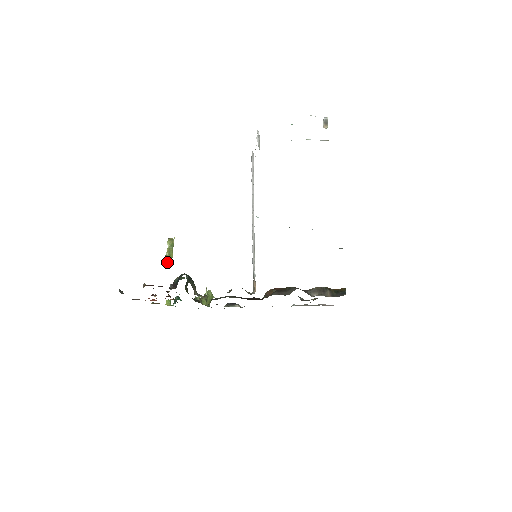
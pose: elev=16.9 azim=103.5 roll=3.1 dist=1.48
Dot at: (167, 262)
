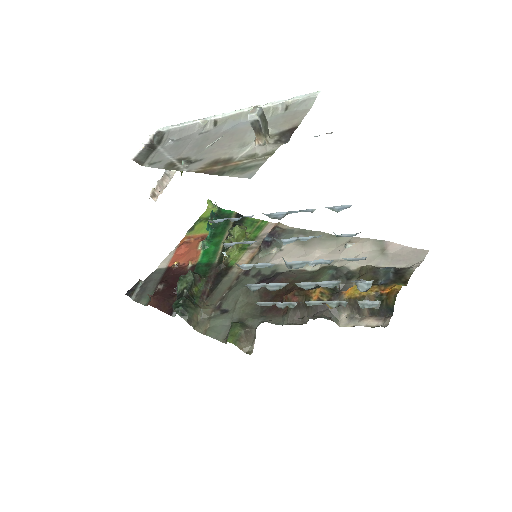
Dot at: occluded
